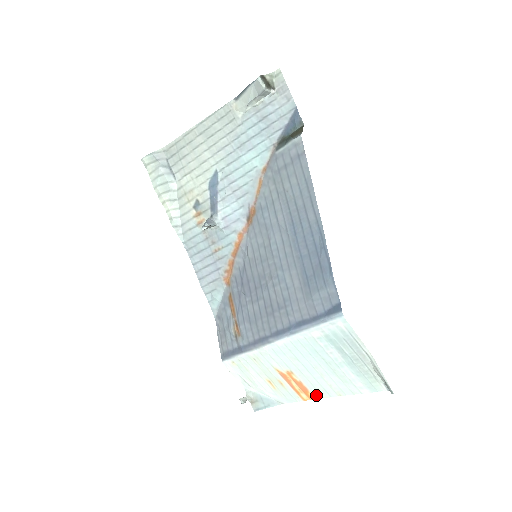
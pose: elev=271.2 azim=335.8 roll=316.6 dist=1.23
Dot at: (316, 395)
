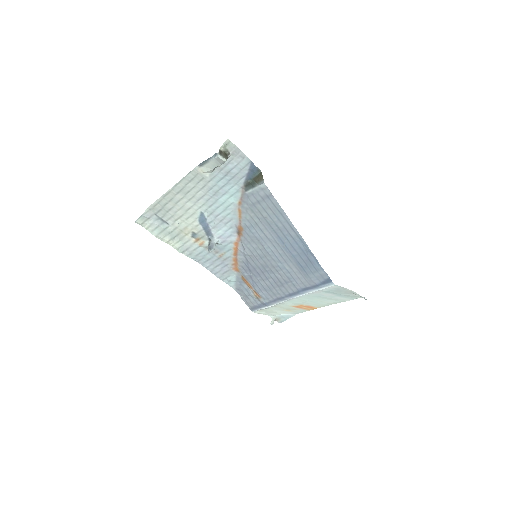
Dot at: (318, 307)
